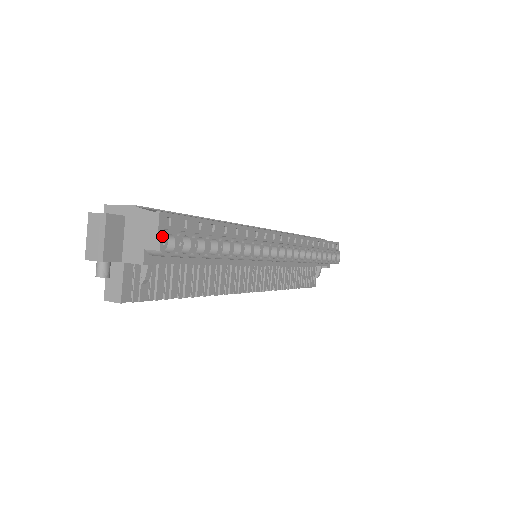
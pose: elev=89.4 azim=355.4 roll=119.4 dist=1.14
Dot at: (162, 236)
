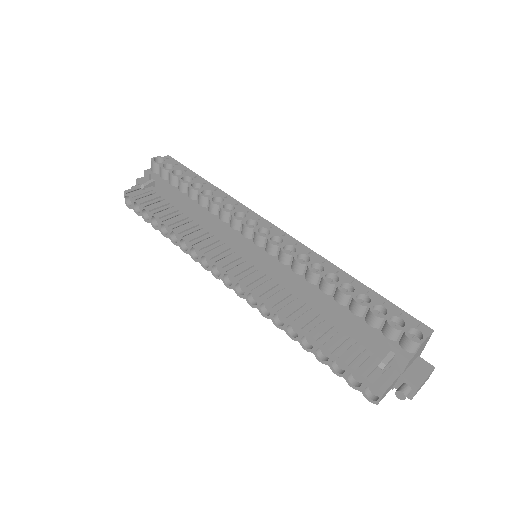
Dot at: (159, 157)
